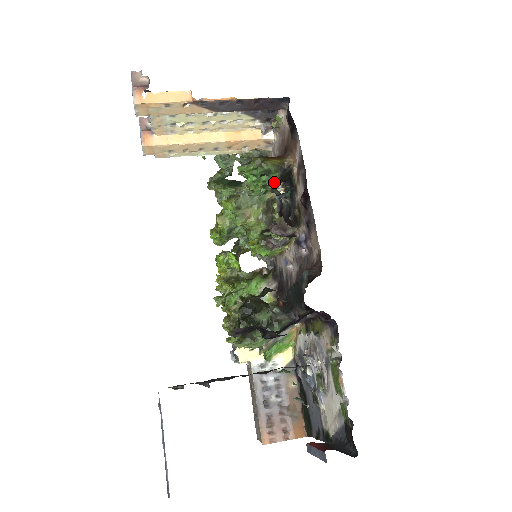
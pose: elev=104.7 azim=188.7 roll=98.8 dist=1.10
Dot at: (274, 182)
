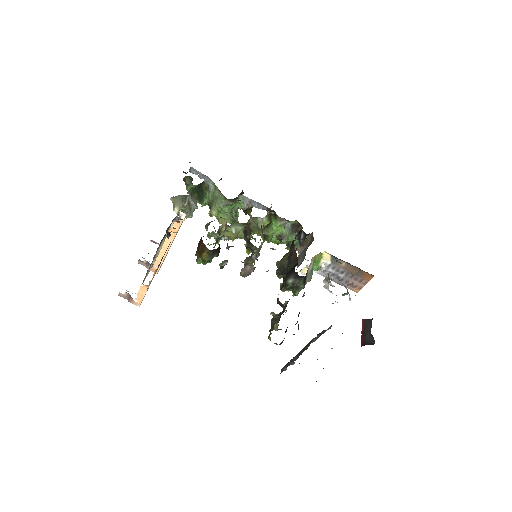
Dot at: (217, 256)
